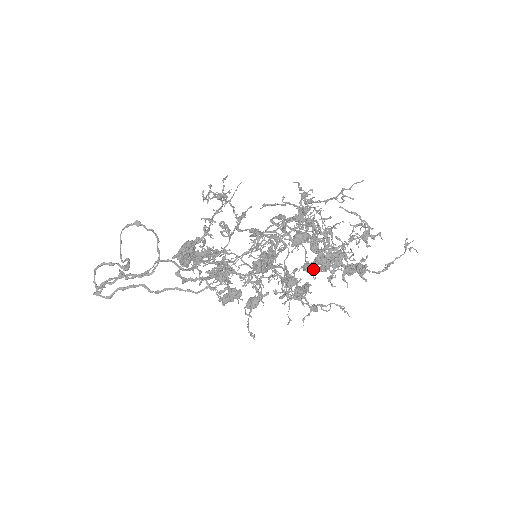
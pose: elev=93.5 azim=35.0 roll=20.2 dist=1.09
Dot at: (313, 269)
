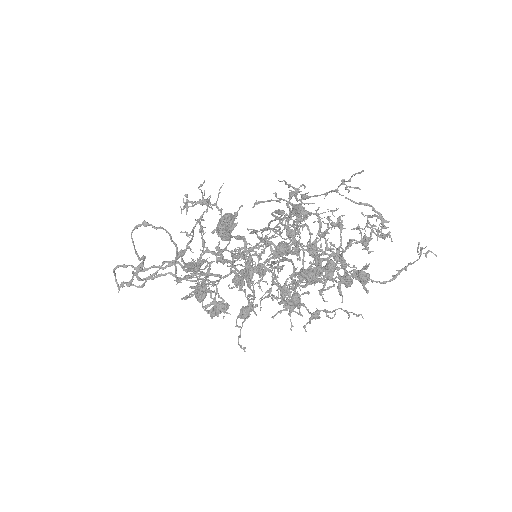
Dot at: occluded
